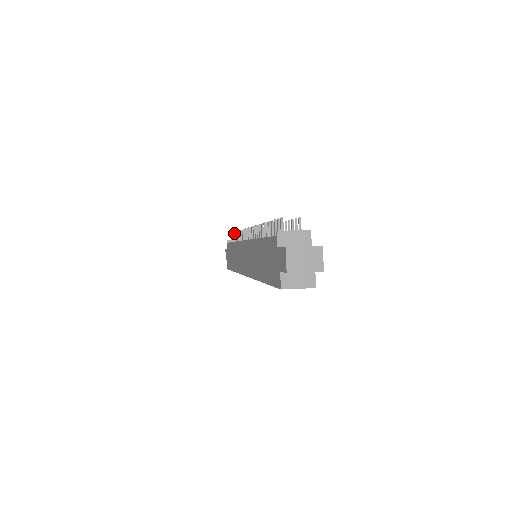
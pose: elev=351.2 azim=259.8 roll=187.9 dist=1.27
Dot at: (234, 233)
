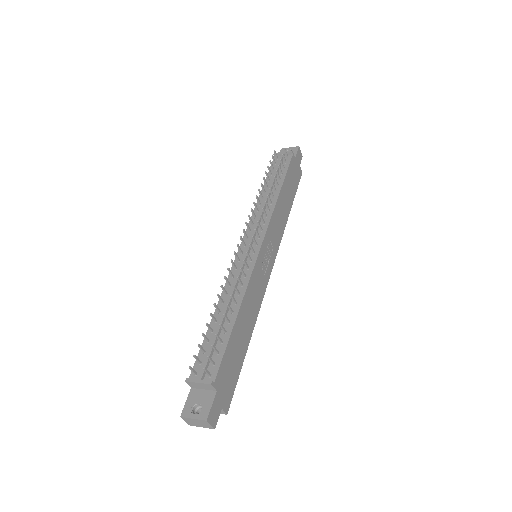
Dot at: (267, 167)
